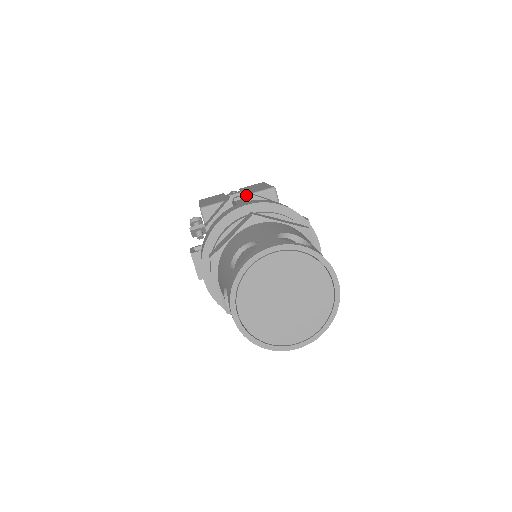
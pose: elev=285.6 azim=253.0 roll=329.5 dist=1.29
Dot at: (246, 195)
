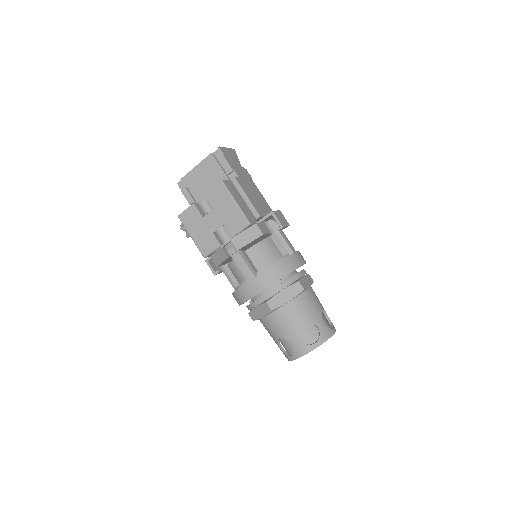
Dot at: (235, 245)
